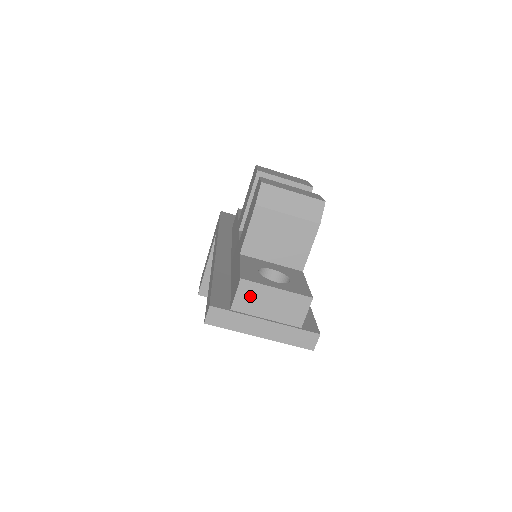
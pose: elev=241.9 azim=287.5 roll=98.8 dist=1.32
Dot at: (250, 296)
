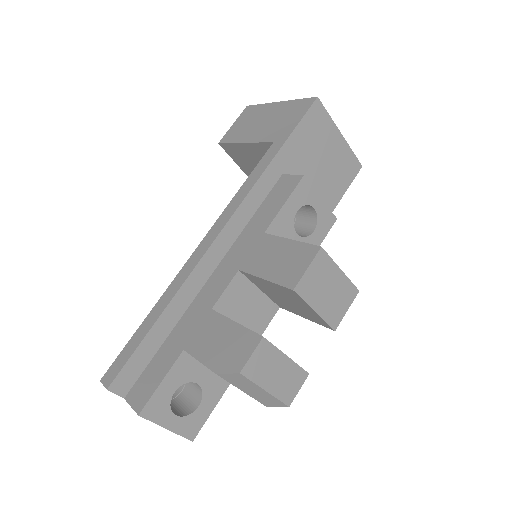
Dot at: occluded
